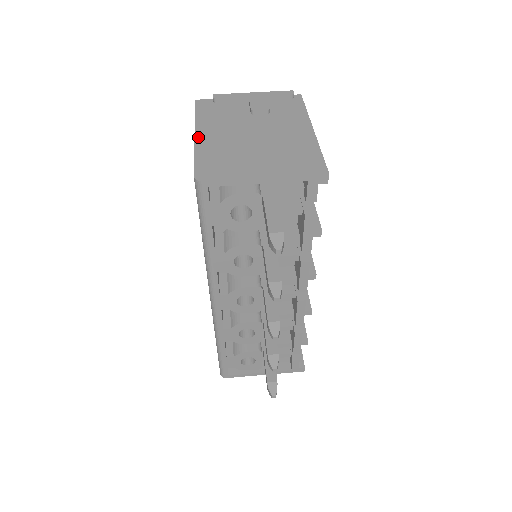
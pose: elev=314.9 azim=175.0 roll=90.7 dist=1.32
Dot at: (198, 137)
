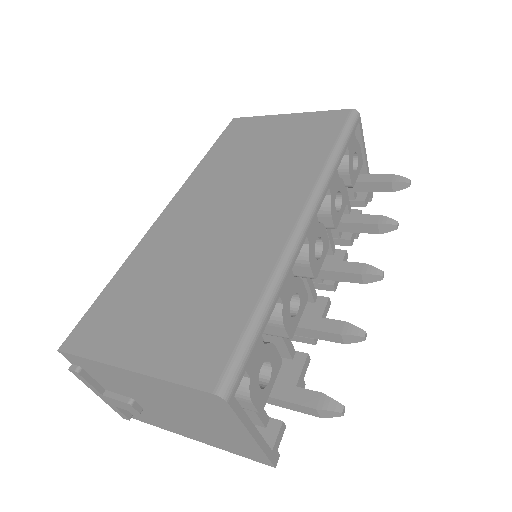
Dot at: occluded
